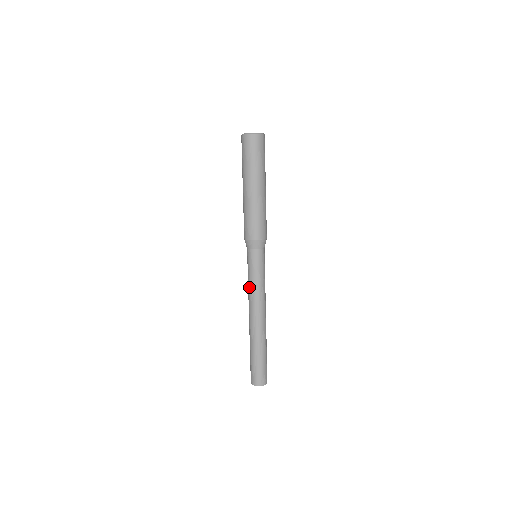
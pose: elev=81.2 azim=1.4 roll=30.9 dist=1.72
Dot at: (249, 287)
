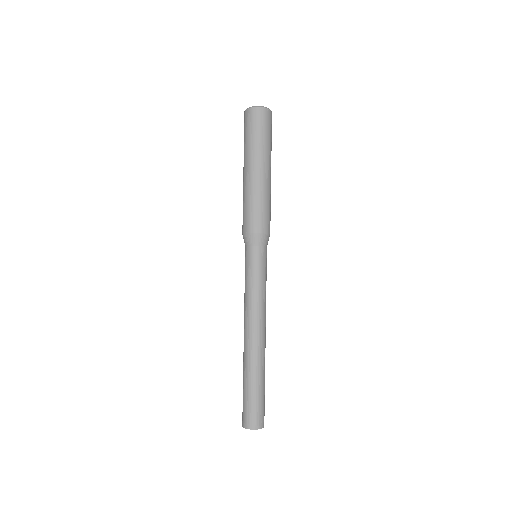
Dot at: (247, 294)
